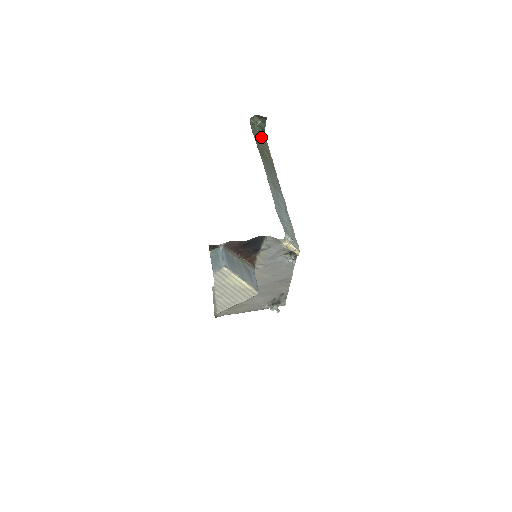
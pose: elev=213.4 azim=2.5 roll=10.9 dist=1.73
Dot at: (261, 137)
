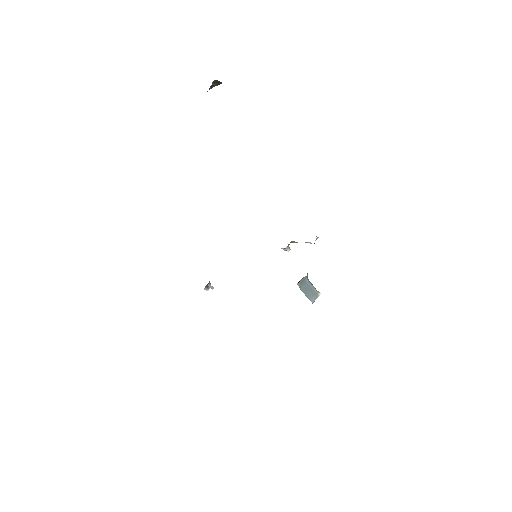
Dot at: occluded
